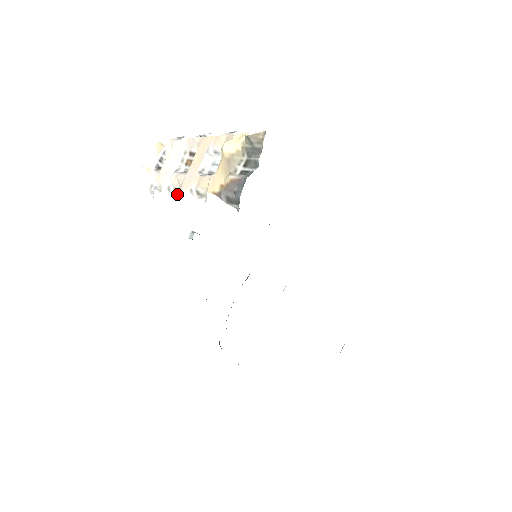
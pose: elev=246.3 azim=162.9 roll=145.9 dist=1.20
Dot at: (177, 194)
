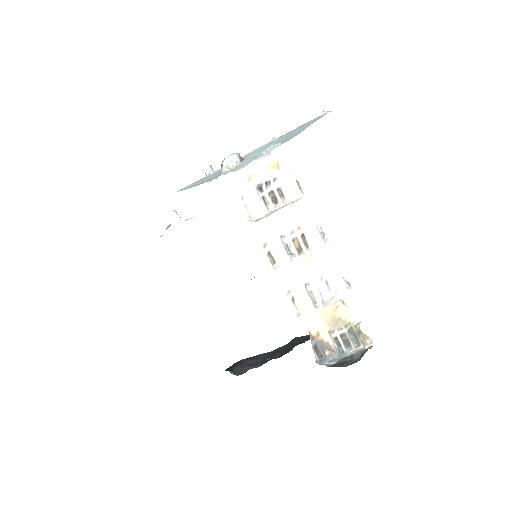
Dot at: (270, 260)
